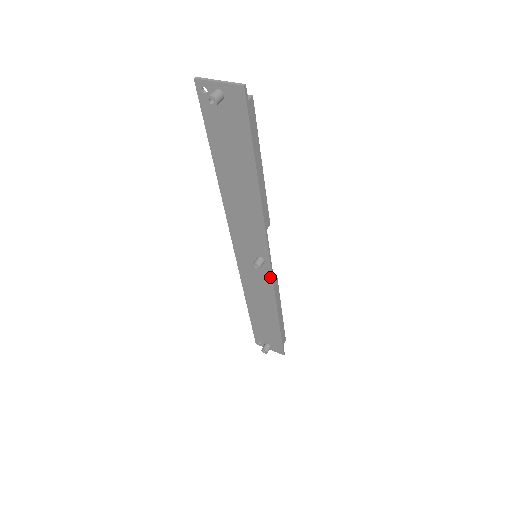
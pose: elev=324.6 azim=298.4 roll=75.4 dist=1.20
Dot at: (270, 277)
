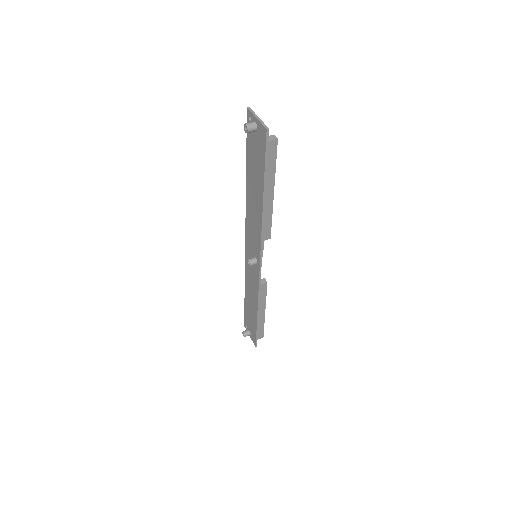
Dot at: (258, 277)
